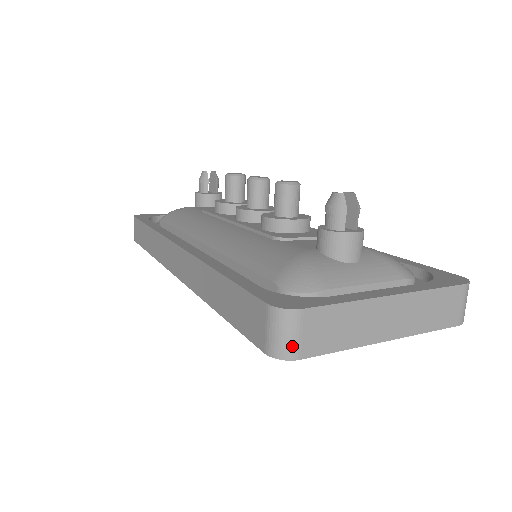
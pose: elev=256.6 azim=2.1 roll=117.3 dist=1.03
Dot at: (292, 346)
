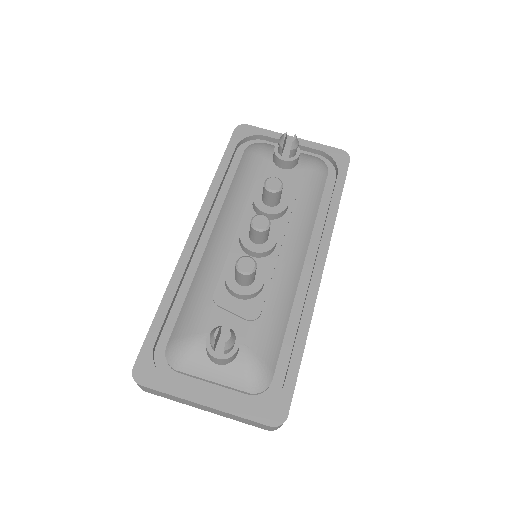
Dot at: (140, 387)
